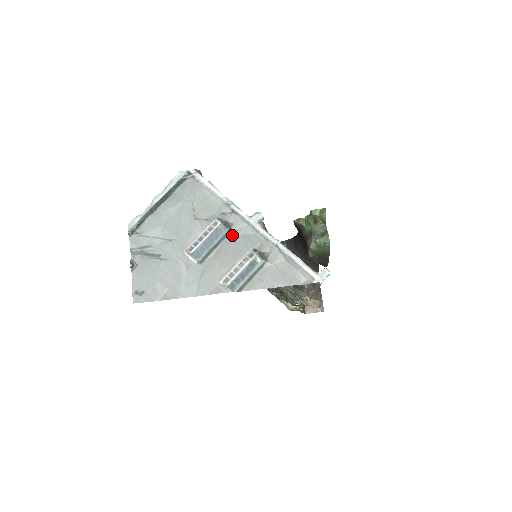
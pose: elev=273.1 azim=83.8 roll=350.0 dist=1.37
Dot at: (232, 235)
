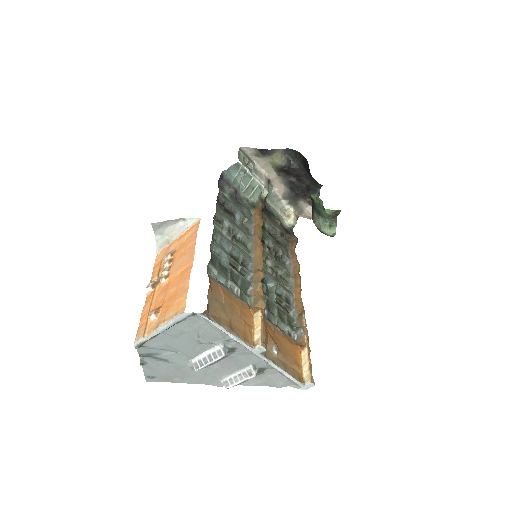
Dot at: (235, 354)
